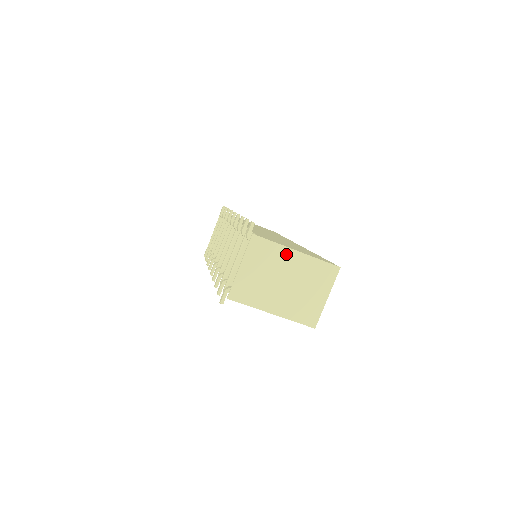
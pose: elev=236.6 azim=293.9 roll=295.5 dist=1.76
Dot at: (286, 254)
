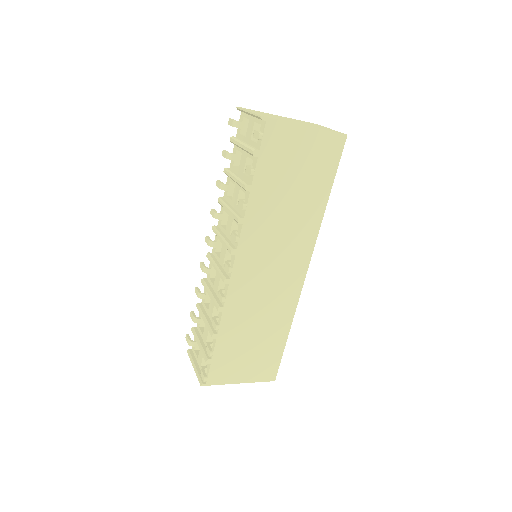
Dot at: occluded
